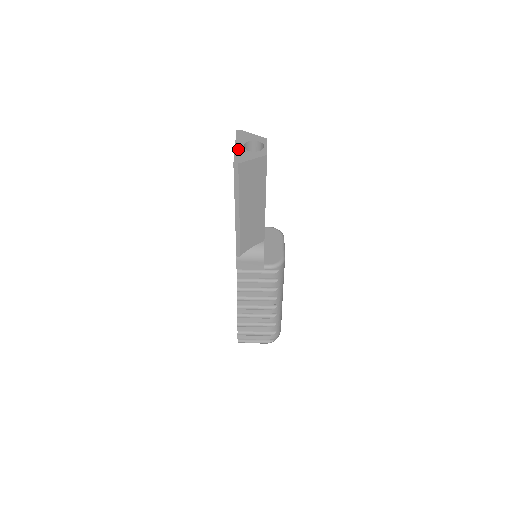
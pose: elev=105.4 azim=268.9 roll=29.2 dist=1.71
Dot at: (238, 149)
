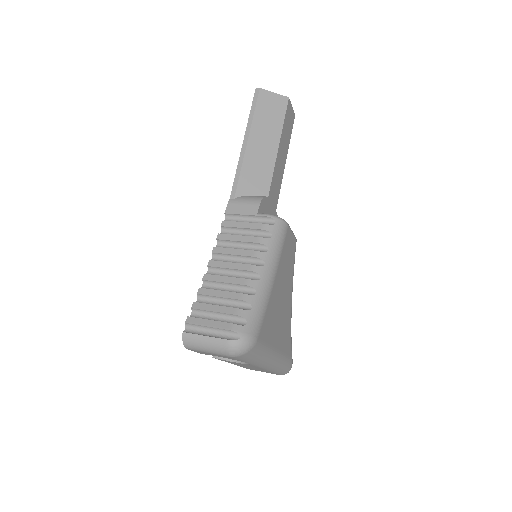
Dot at: occluded
